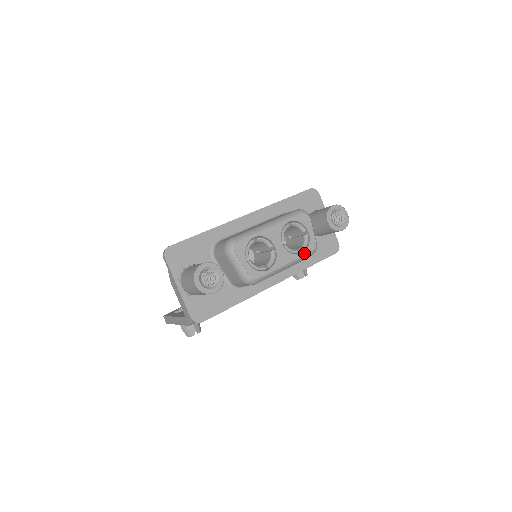
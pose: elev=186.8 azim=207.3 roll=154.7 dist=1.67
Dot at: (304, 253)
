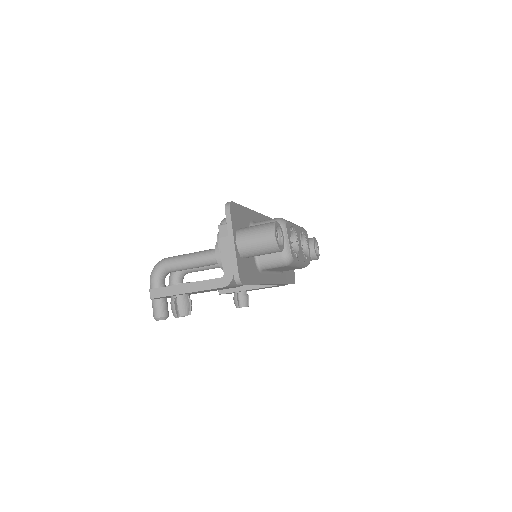
Dot at: (307, 260)
